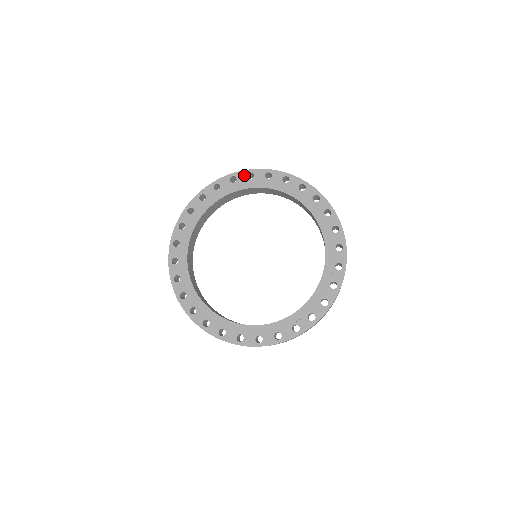
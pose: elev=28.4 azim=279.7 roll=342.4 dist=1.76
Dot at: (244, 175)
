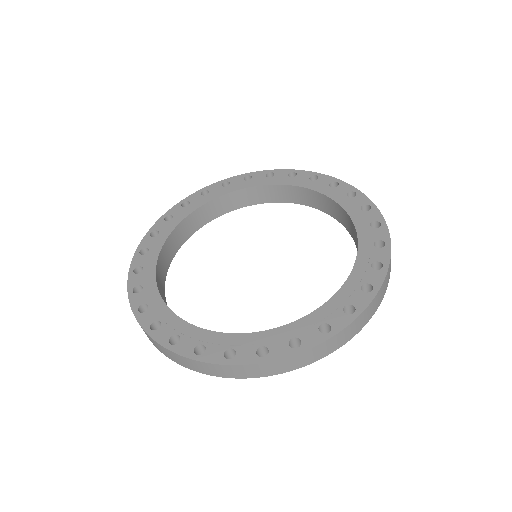
Dot at: (262, 174)
